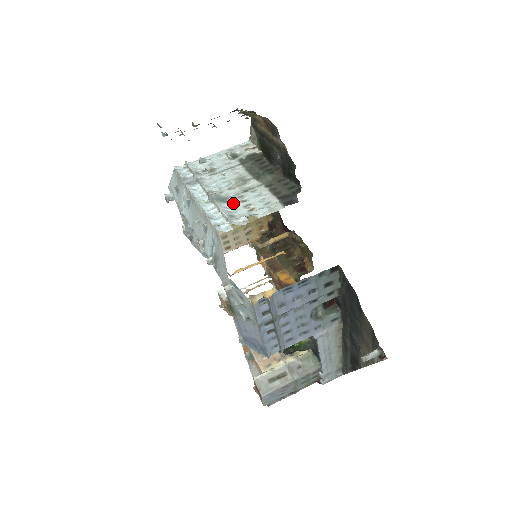
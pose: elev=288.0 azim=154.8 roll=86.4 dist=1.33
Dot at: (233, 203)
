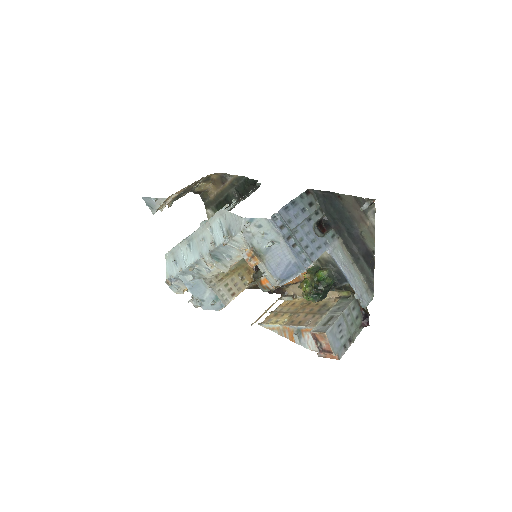
Dot at: occluded
